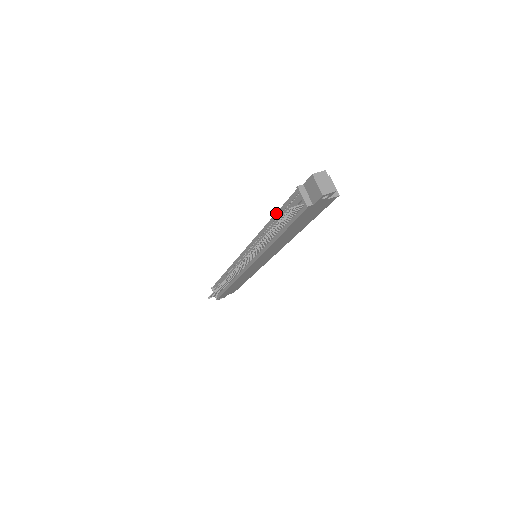
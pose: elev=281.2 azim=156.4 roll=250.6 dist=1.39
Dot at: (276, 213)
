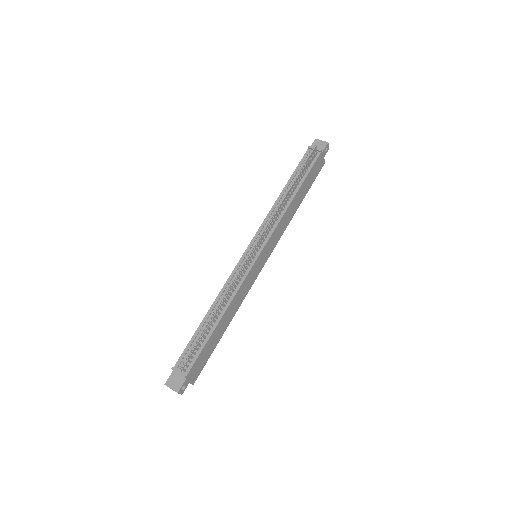
Dot at: (289, 180)
